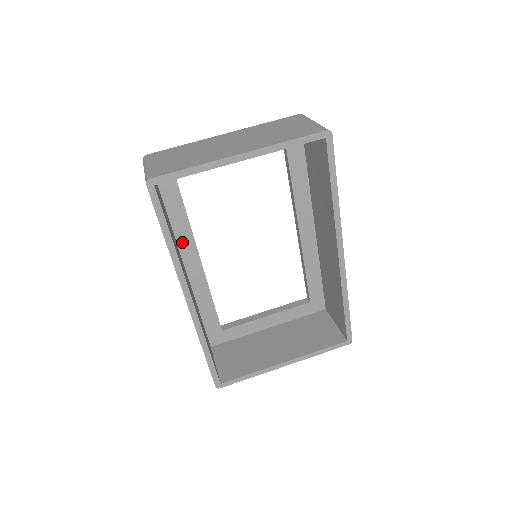
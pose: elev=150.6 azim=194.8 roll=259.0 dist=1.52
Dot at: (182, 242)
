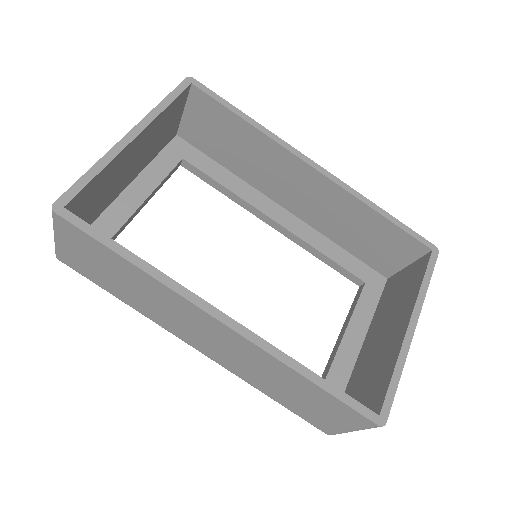
Dot at: occluded
